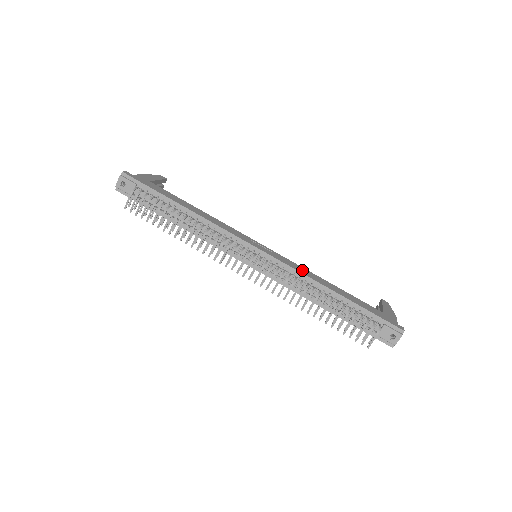
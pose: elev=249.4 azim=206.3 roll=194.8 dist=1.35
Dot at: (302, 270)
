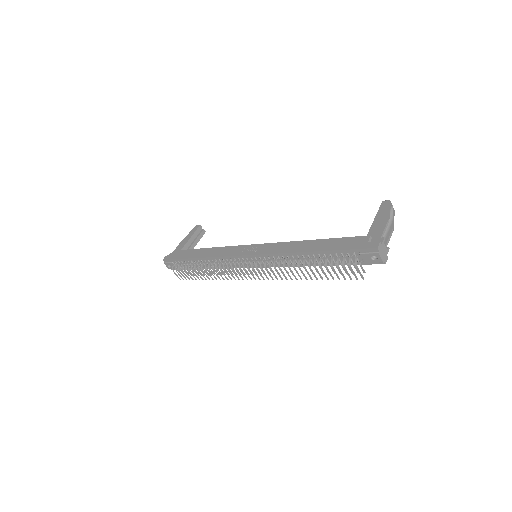
Dot at: (283, 248)
